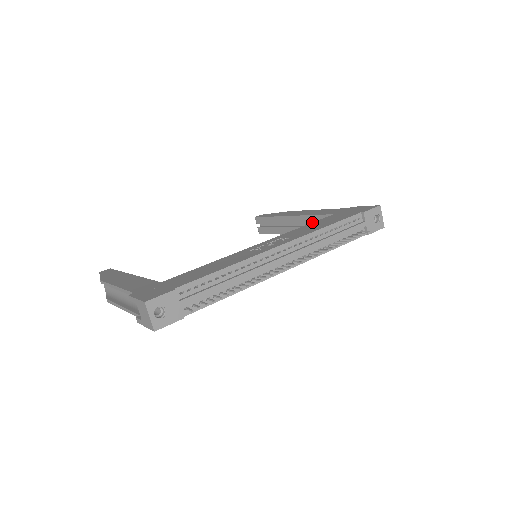
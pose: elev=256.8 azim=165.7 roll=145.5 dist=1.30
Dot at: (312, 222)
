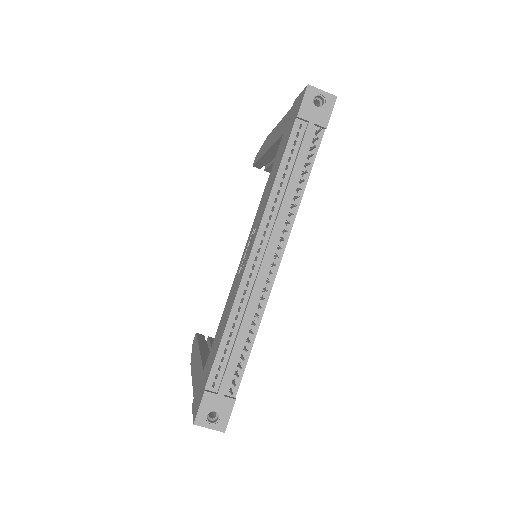
Dot at: occluded
